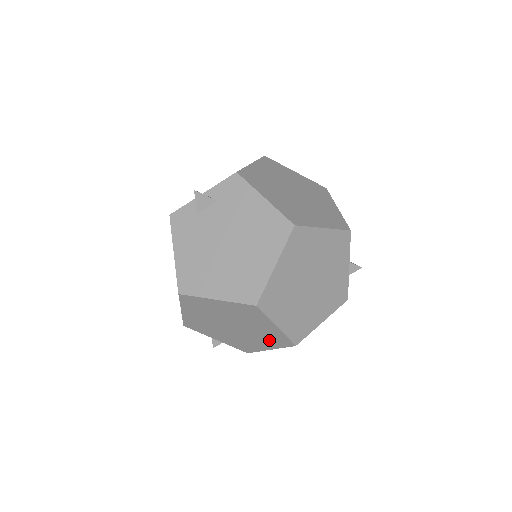
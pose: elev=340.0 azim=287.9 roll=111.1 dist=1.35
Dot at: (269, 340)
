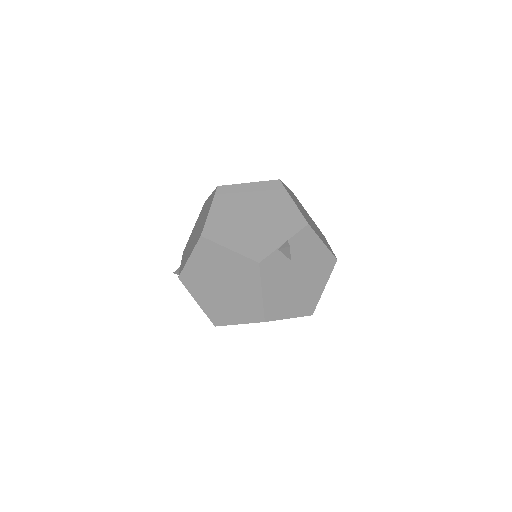
Dot at: (197, 238)
